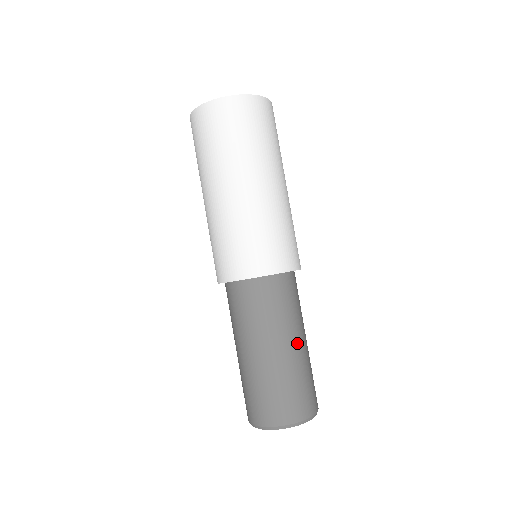
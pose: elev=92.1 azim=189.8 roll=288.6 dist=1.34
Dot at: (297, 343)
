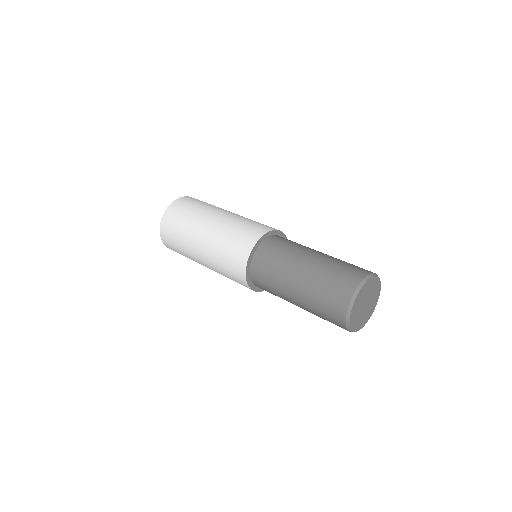
Dot at: (309, 257)
